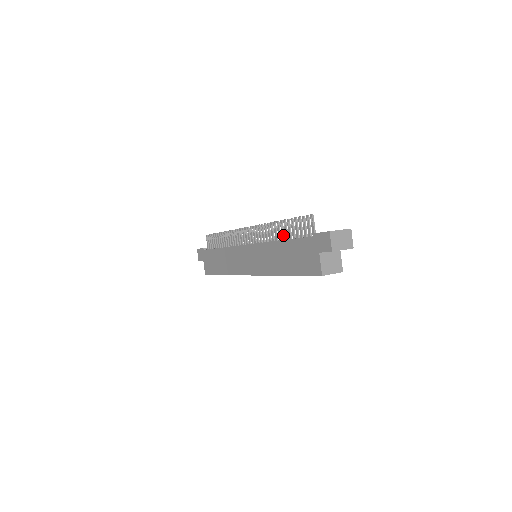
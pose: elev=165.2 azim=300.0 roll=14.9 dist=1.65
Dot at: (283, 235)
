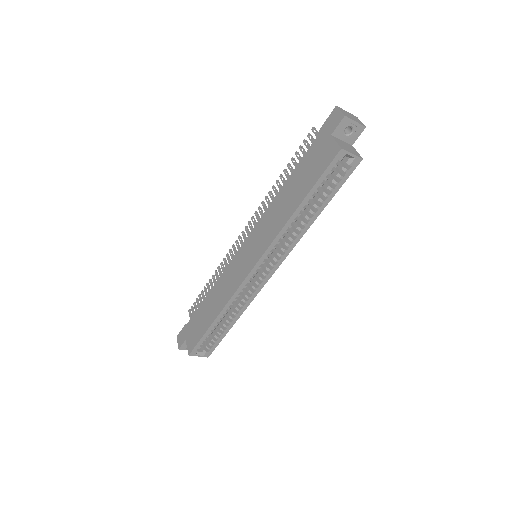
Dot at: occluded
